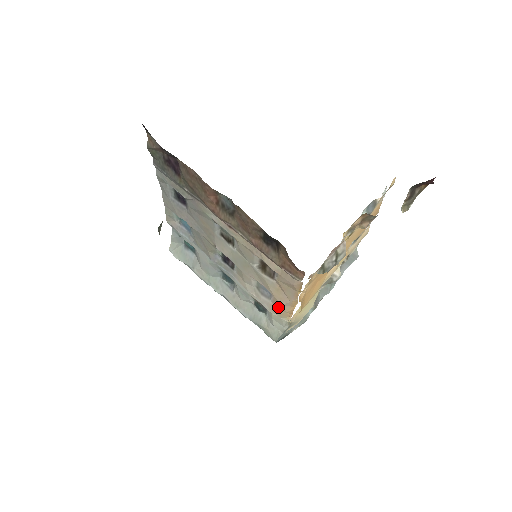
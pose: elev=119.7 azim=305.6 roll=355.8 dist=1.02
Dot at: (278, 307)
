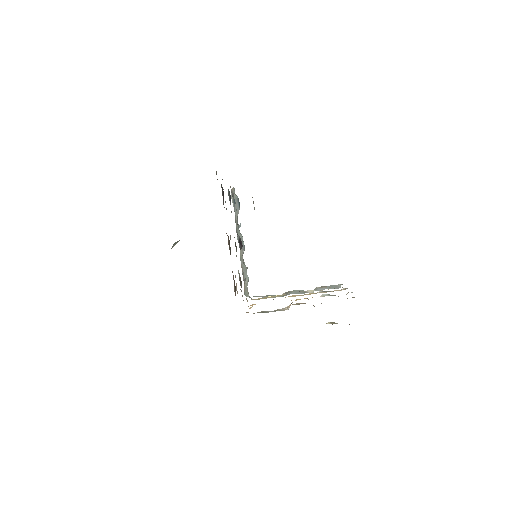
Dot at: occluded
